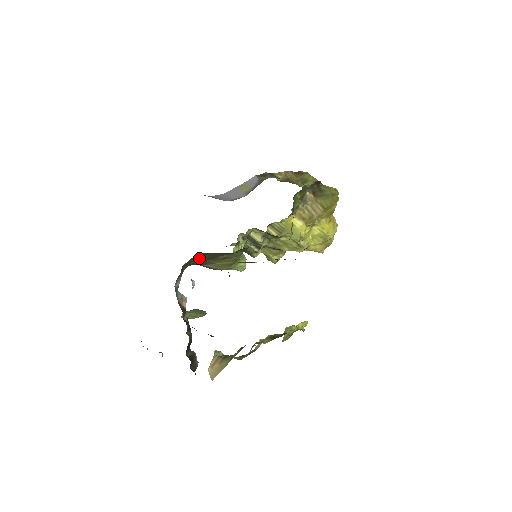
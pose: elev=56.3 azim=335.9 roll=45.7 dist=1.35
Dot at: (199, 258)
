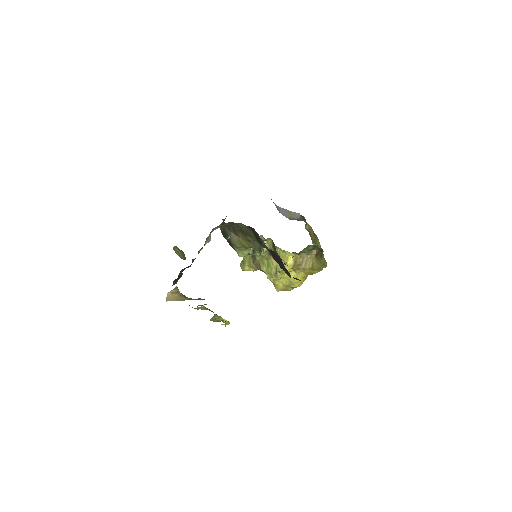
Dot at: (240, 227)
